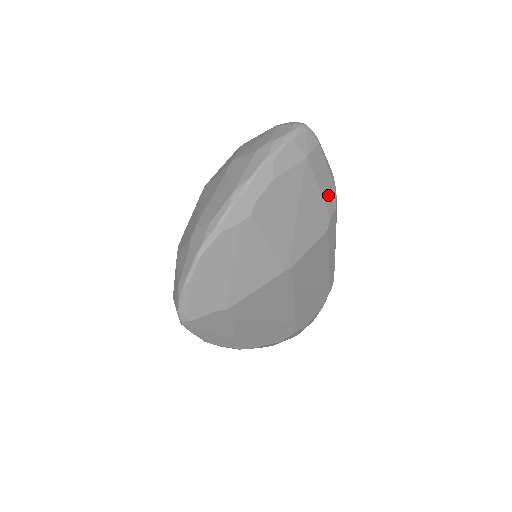
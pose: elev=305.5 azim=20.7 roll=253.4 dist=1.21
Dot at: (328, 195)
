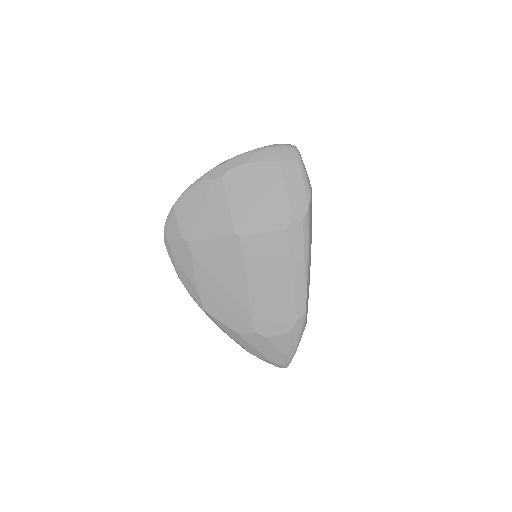
Dot at: (296, 202)
